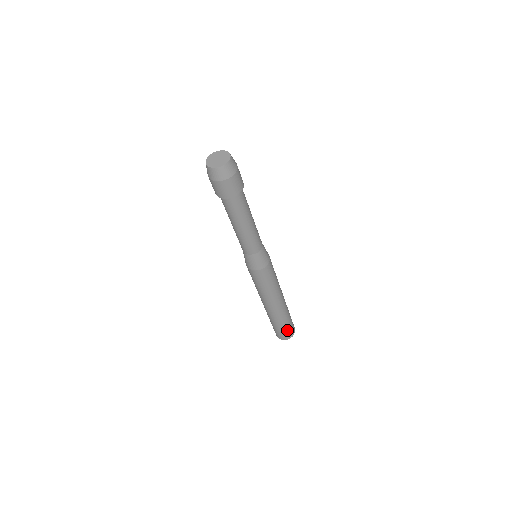
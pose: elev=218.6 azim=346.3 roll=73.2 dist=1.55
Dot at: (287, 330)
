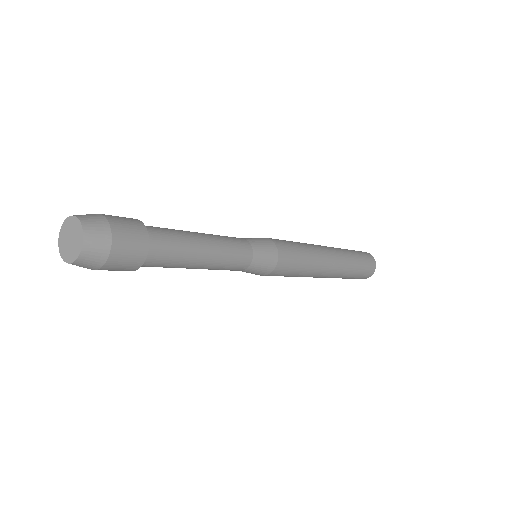
Dot at: (361, 275)
